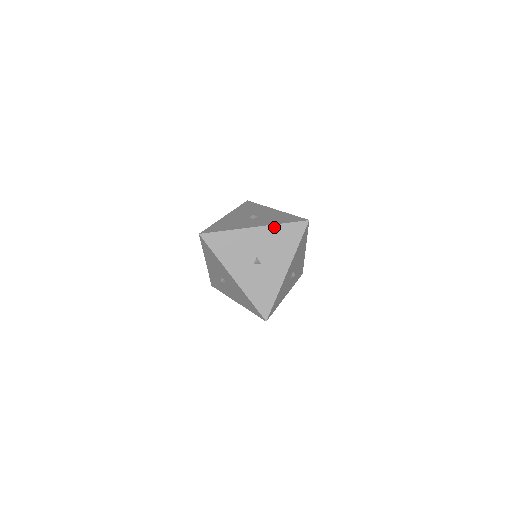
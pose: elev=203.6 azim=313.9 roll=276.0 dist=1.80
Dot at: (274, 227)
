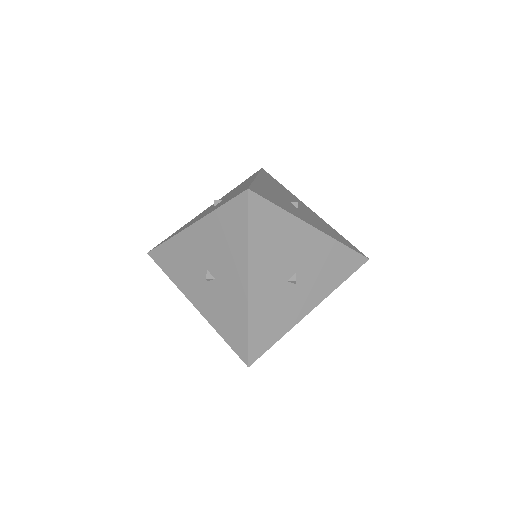
Dot at: (210, 217)
